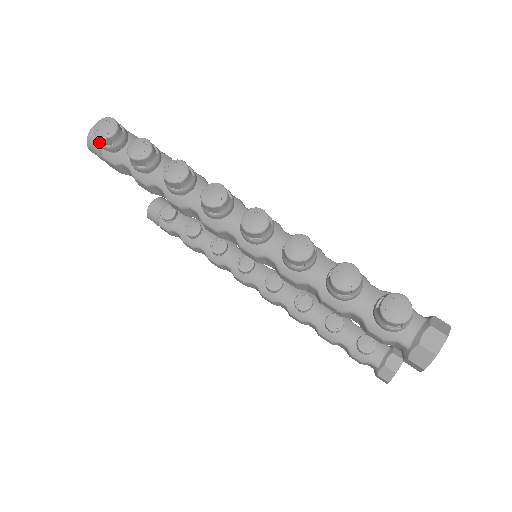
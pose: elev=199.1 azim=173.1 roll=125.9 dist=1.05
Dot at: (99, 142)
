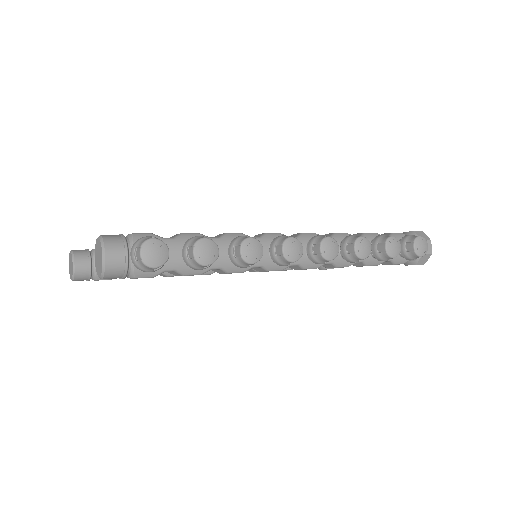
Dot at: (149, 270)
